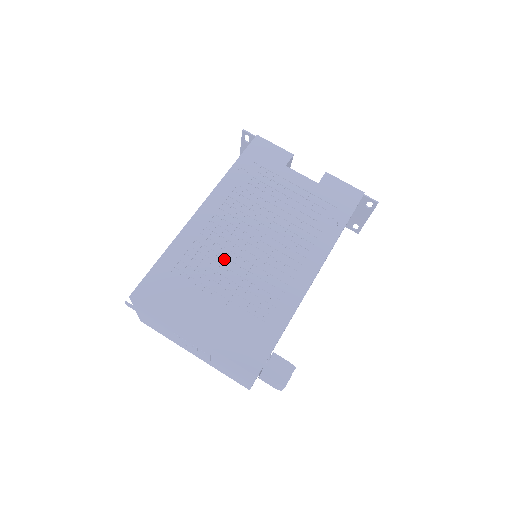
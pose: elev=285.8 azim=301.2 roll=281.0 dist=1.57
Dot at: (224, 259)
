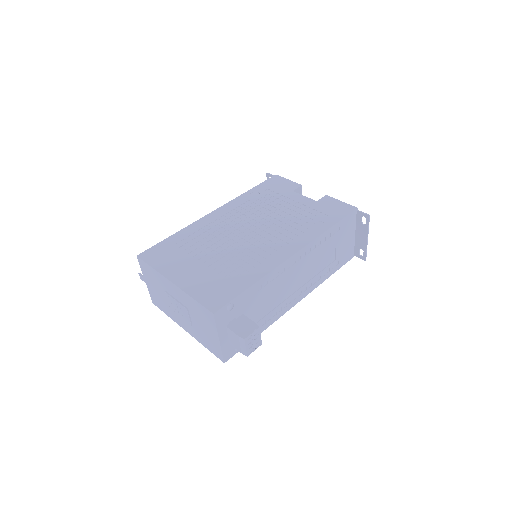
Dot at: (219, 240)
